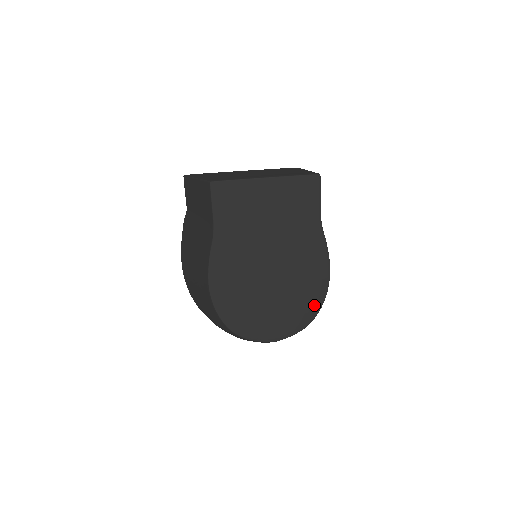
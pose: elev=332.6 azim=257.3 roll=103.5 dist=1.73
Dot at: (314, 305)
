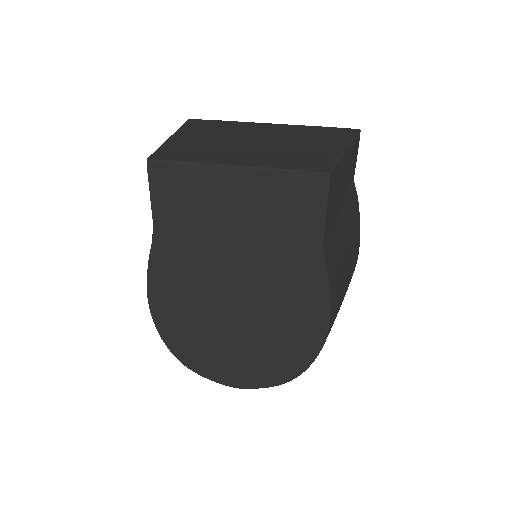
Dot at: (298, 360)
